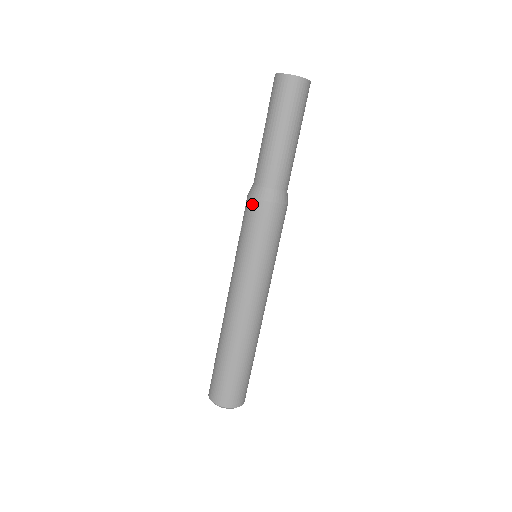
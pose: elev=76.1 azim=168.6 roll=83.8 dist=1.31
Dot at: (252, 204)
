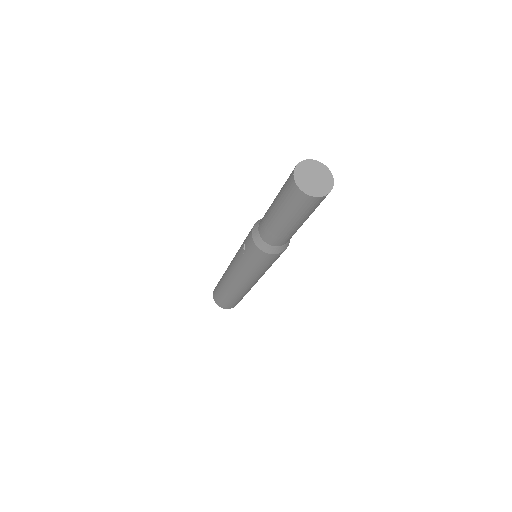
Dot at: (259, 252)
